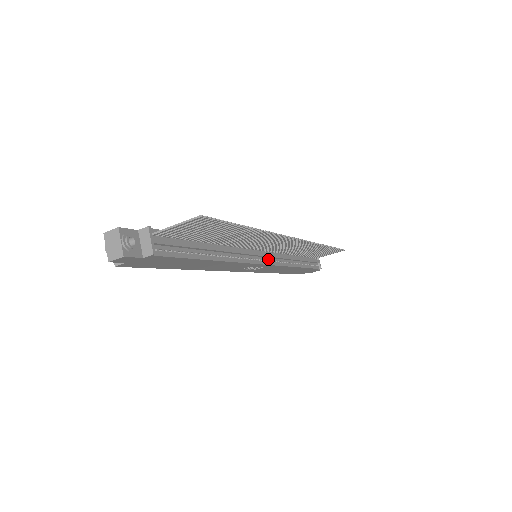
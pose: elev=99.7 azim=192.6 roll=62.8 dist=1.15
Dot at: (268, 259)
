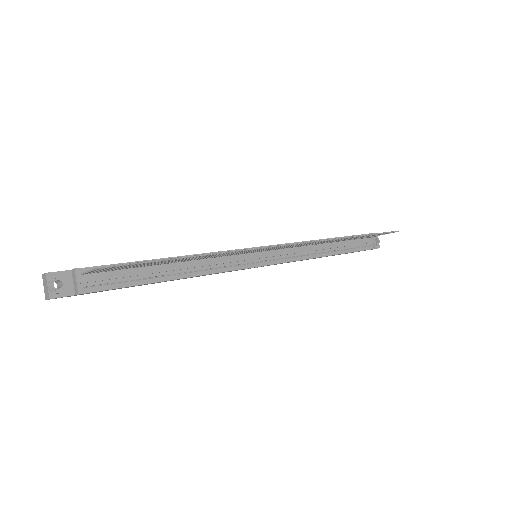
Dot at: (270, 258)
